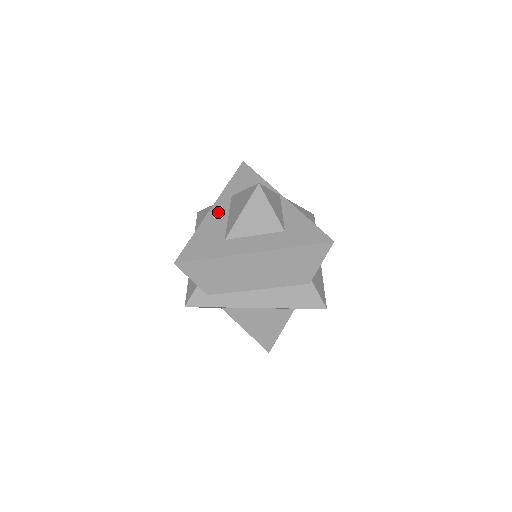
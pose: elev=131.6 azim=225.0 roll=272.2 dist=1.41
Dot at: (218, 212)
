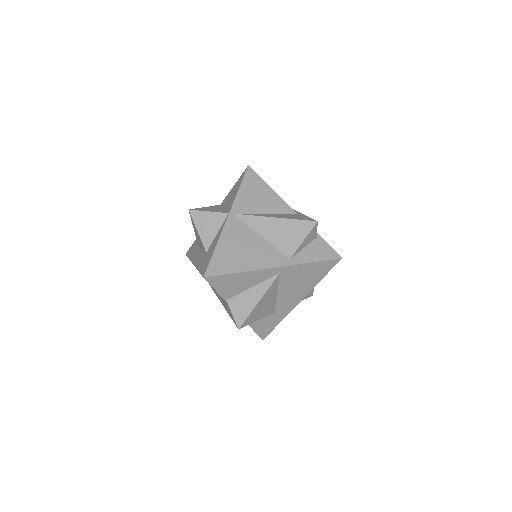
Dot at: occluded
